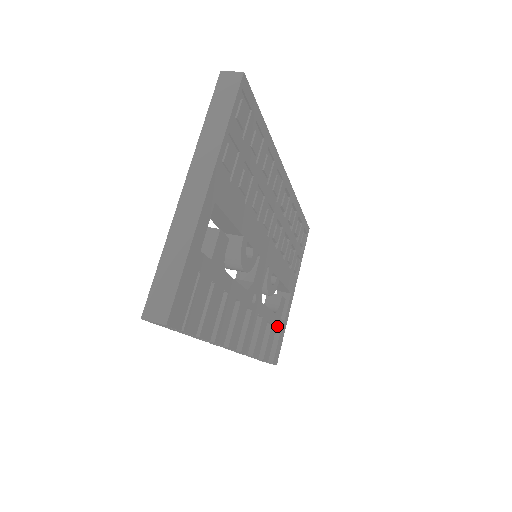
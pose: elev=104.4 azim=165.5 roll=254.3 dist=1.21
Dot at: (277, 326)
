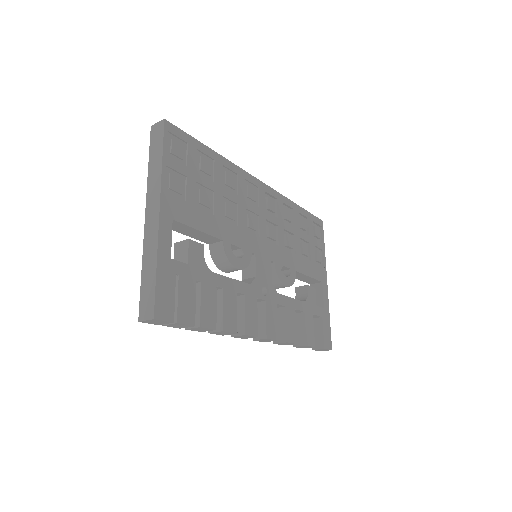
Dot at: (314, 313)
